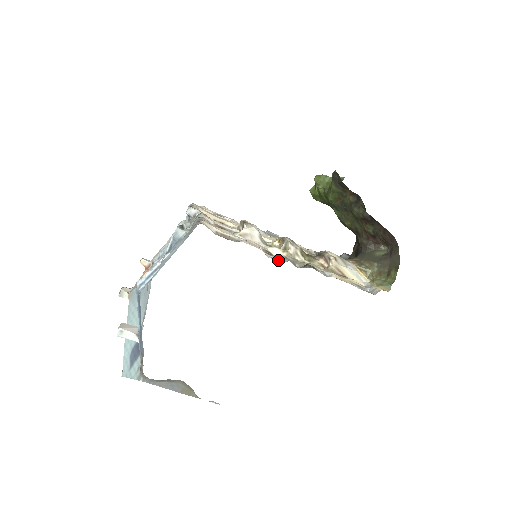
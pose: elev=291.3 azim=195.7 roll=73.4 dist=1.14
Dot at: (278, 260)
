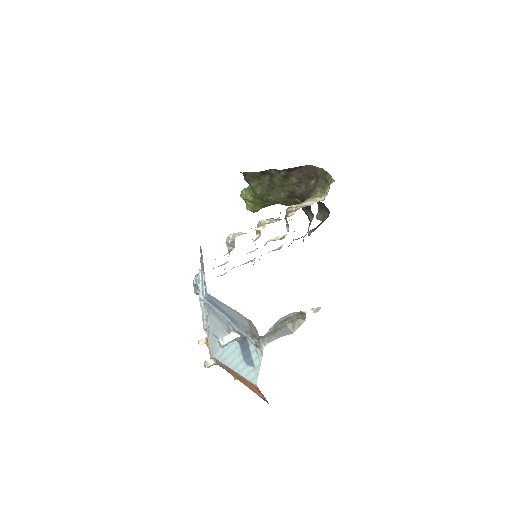
Dot at: occluded
